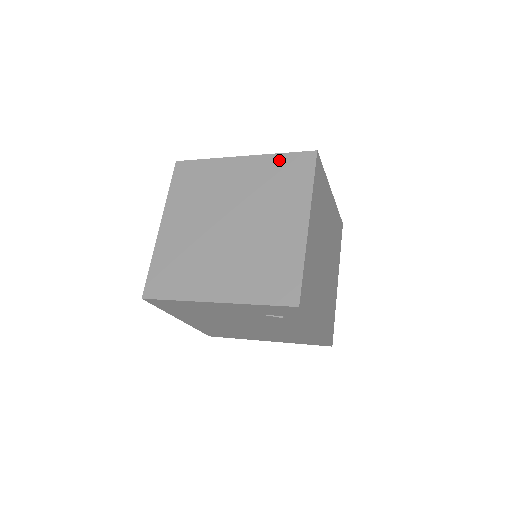
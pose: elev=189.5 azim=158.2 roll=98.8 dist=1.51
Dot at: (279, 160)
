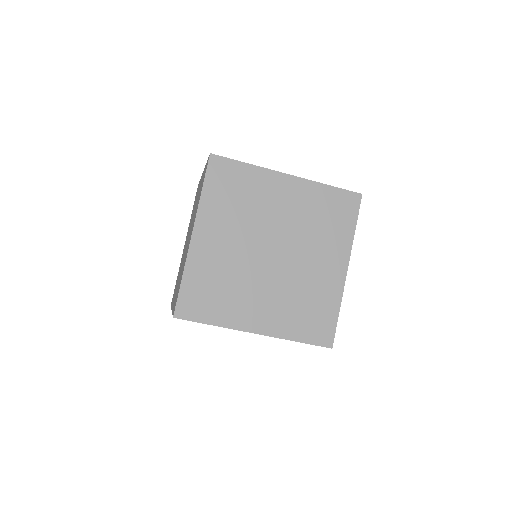
Dot at: (204, 171)
